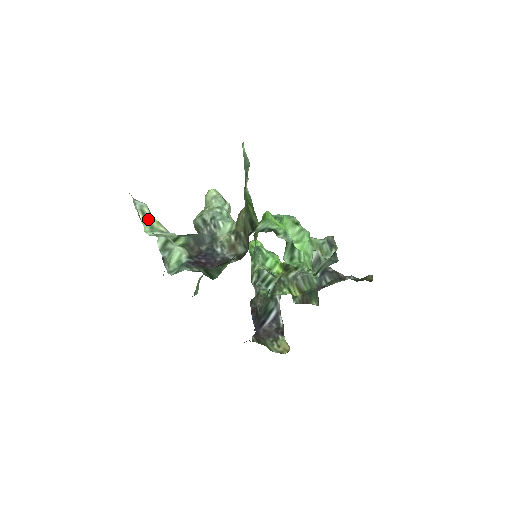
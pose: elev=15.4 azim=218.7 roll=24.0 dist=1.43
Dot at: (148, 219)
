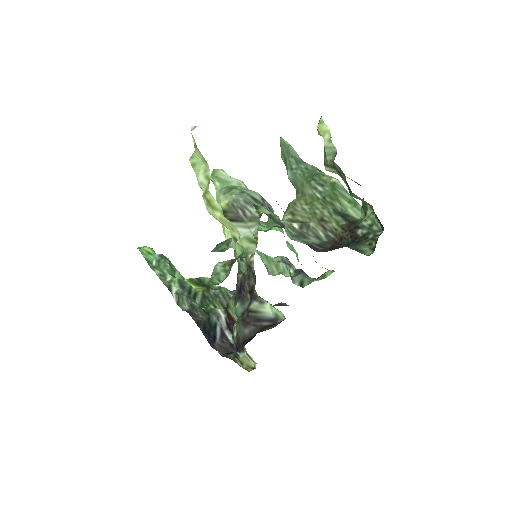
Dot at: occluded
